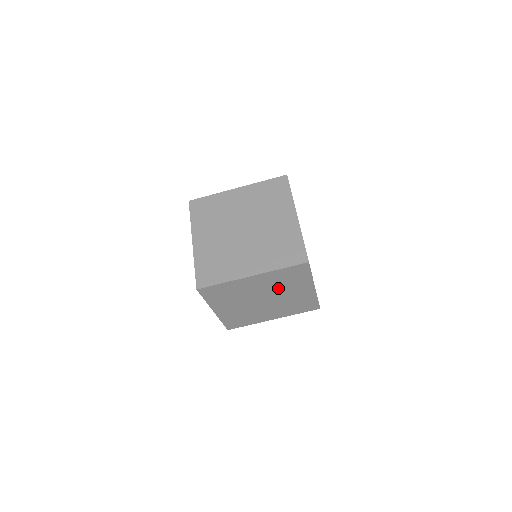
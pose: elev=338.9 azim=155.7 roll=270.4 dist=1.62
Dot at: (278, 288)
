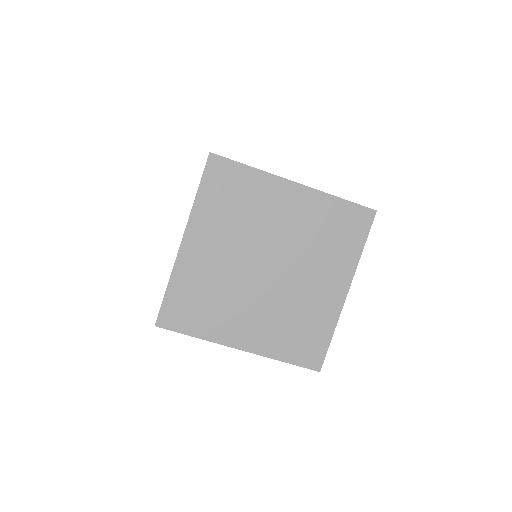
Dot at: occluded
